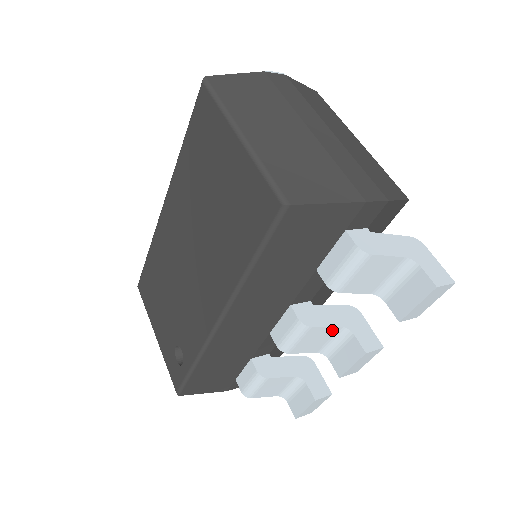
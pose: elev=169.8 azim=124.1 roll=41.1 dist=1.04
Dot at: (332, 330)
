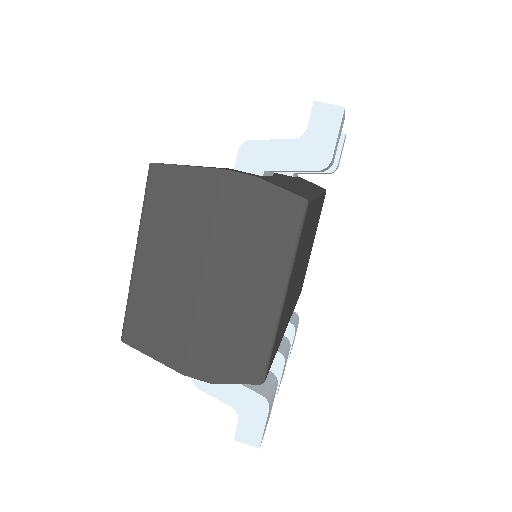
Dot at: occluded
